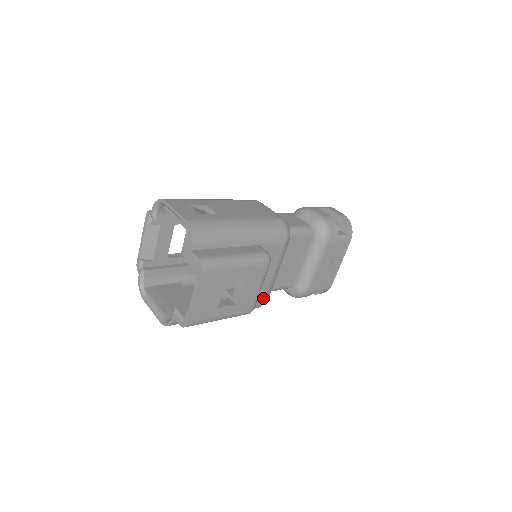
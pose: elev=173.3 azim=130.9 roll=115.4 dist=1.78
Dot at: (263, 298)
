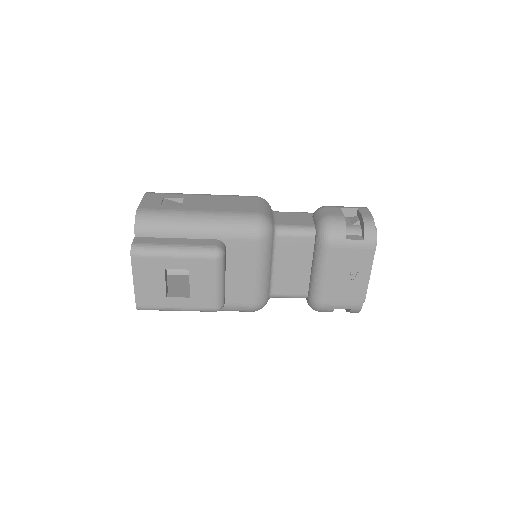
Dot at: (251, 301)
